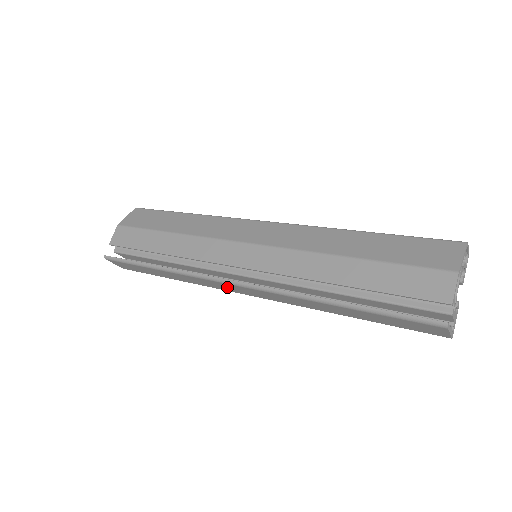
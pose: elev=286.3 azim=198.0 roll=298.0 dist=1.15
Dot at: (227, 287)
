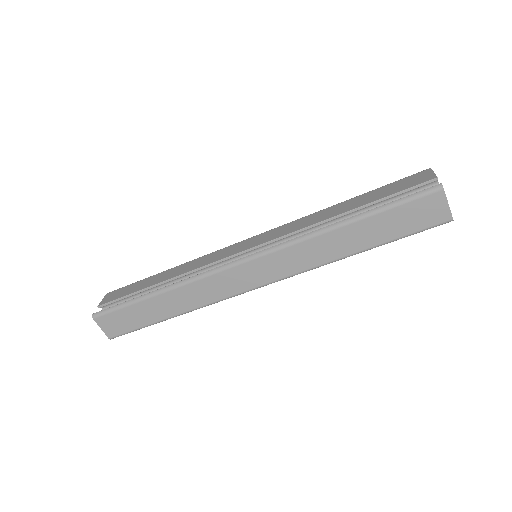
Dot at: (233, 280)
